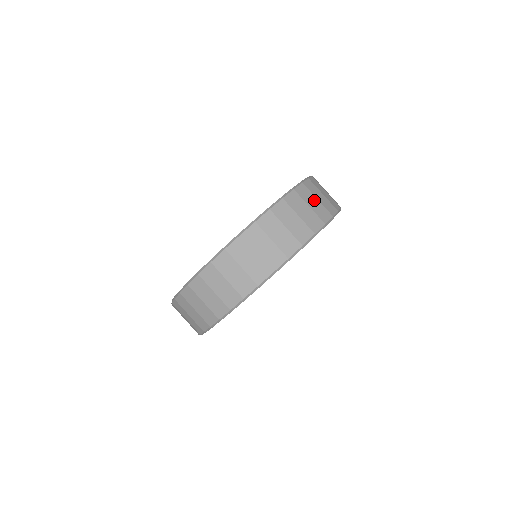
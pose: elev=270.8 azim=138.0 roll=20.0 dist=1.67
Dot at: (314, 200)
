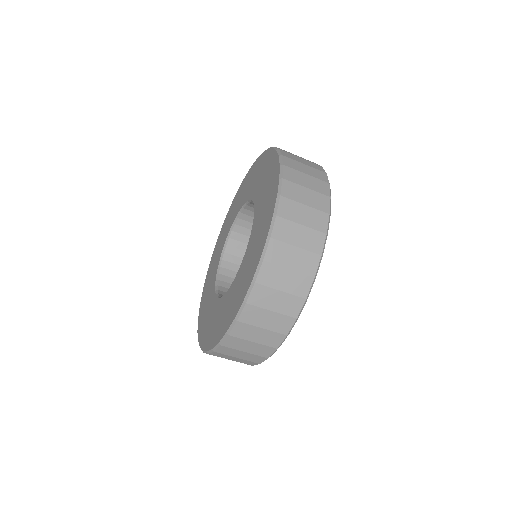
Dot at: (304, 192)
